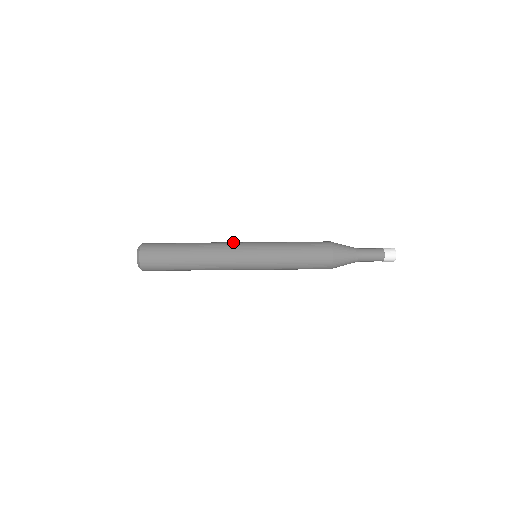
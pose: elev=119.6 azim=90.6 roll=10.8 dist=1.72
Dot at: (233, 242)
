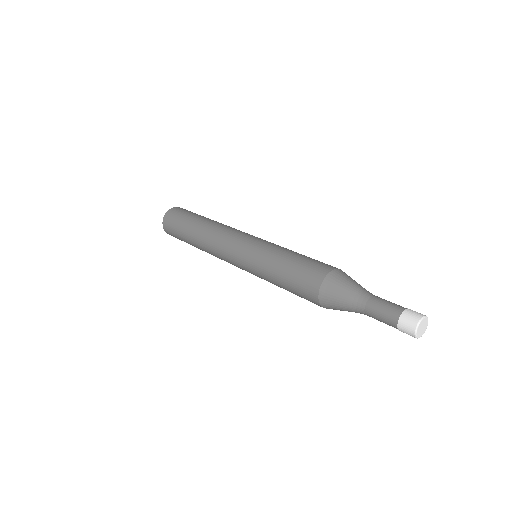
Dot at: occluded
